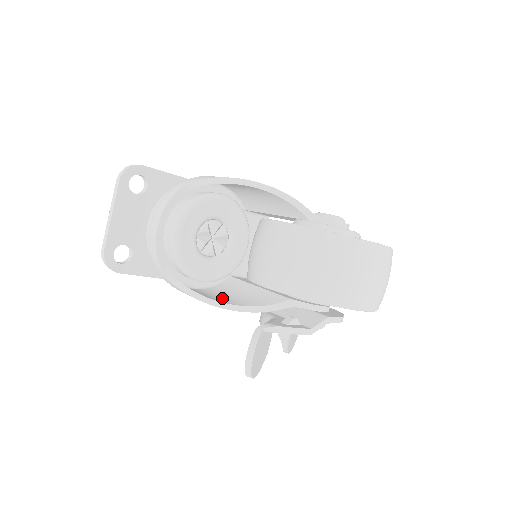
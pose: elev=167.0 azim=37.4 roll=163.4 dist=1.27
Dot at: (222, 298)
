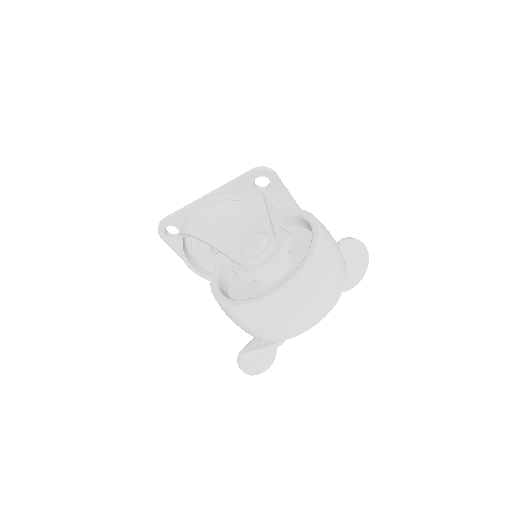
Dot at: occluded
